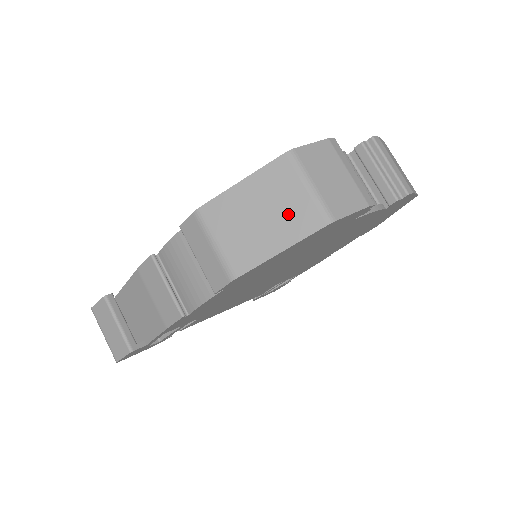
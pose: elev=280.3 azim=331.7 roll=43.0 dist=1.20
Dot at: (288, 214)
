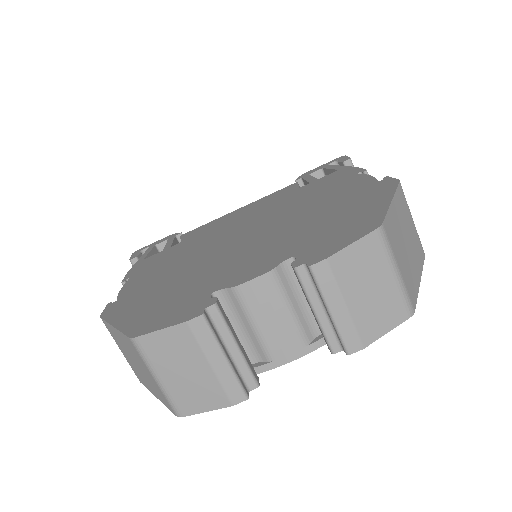
Dot at: (150, 381)
